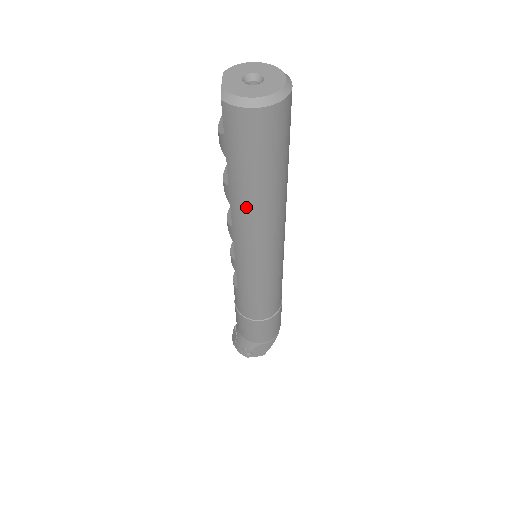
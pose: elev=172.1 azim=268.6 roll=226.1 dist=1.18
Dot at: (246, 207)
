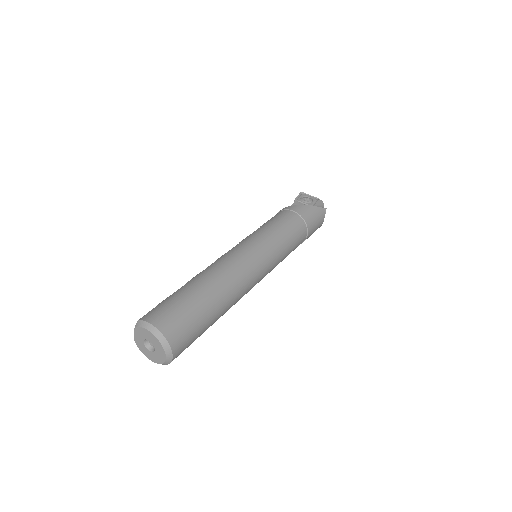
Dot at: occluded
